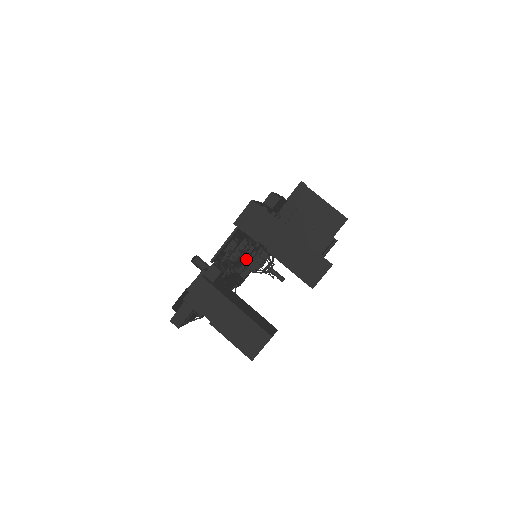
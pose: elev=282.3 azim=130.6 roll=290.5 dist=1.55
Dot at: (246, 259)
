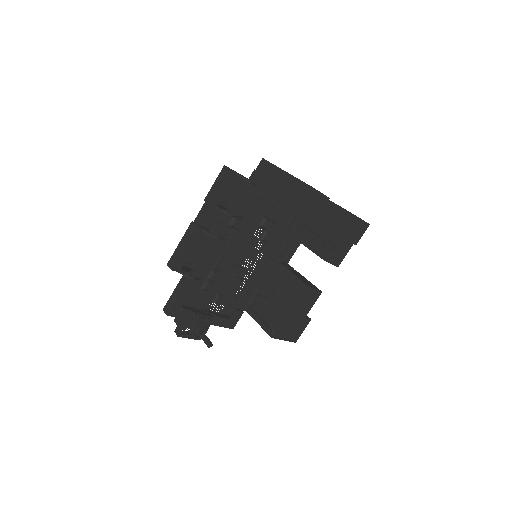
Dot at: (215, 282)
